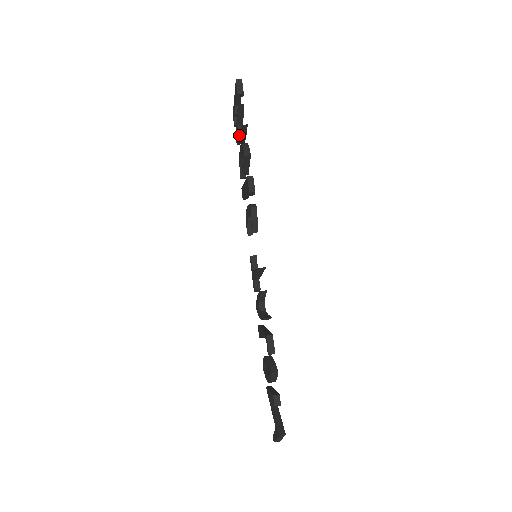
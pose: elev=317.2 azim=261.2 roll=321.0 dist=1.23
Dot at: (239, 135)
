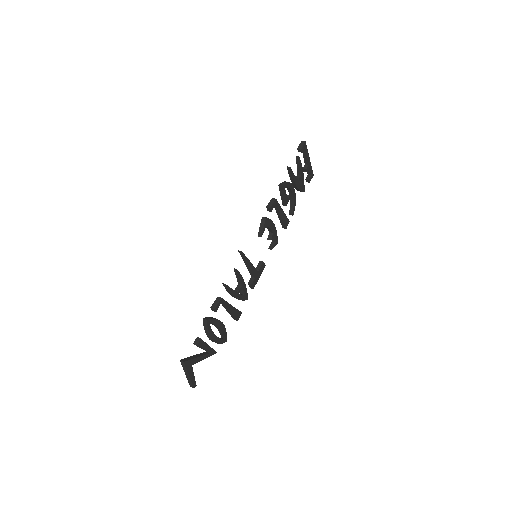
Dot at: occluded
